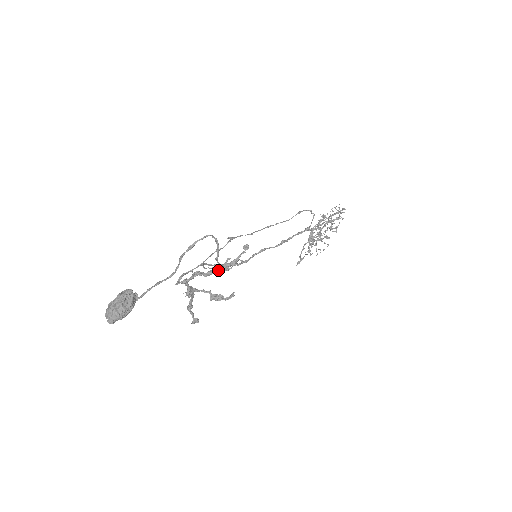
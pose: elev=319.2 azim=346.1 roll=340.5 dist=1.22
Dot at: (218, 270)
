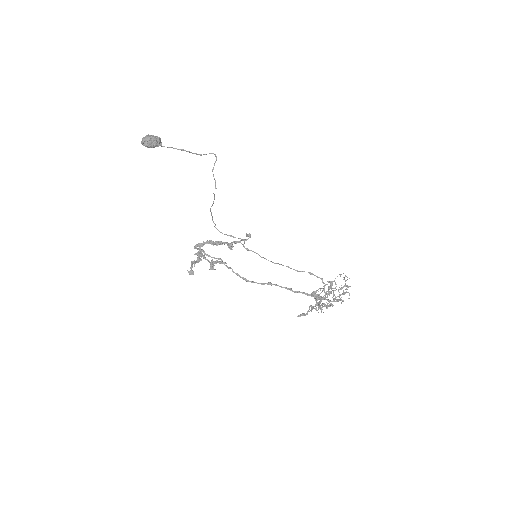
Dot at: (214, 195)
